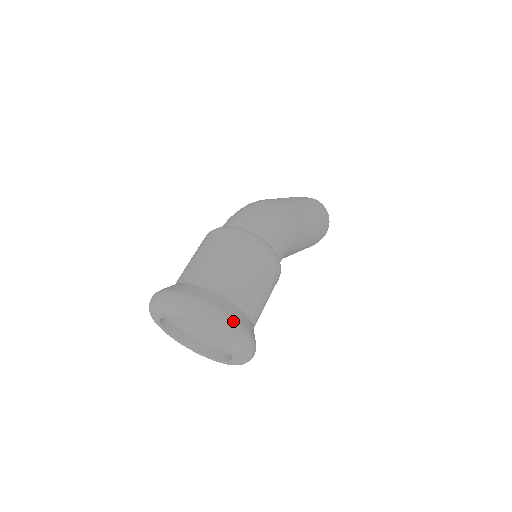
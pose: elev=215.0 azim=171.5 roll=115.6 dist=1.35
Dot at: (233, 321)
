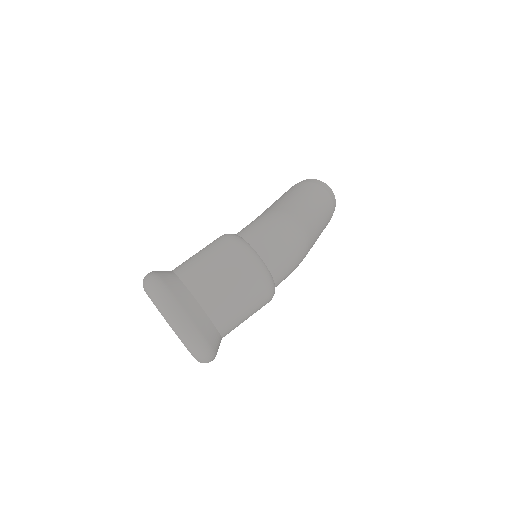
Dot at: (211, 352)
